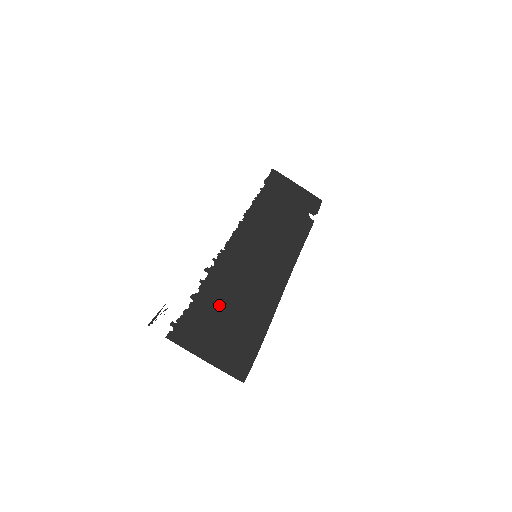
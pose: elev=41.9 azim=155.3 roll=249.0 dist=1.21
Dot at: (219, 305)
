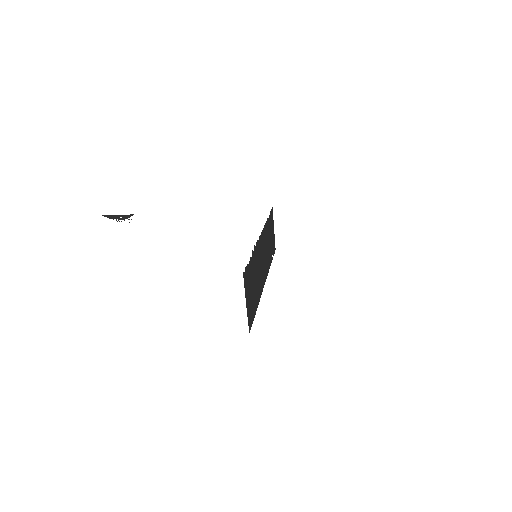
Dot at: (253, 274)
